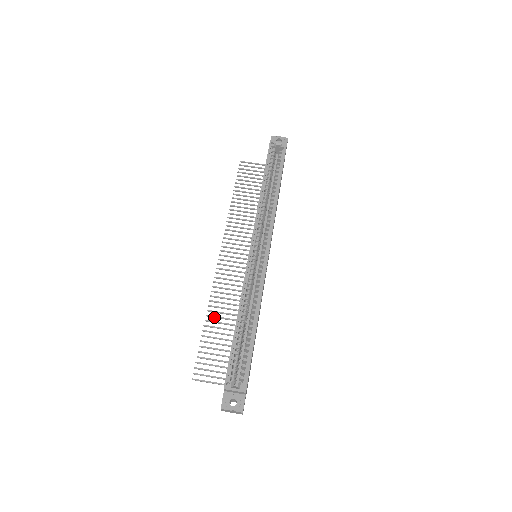
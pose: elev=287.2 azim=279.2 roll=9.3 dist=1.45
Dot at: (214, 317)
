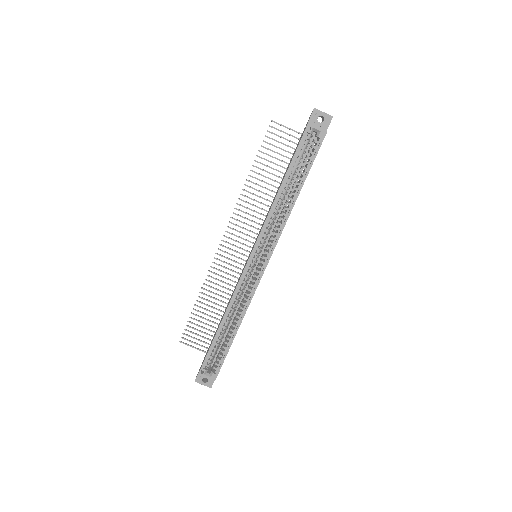
Dot at: (206, 295)
